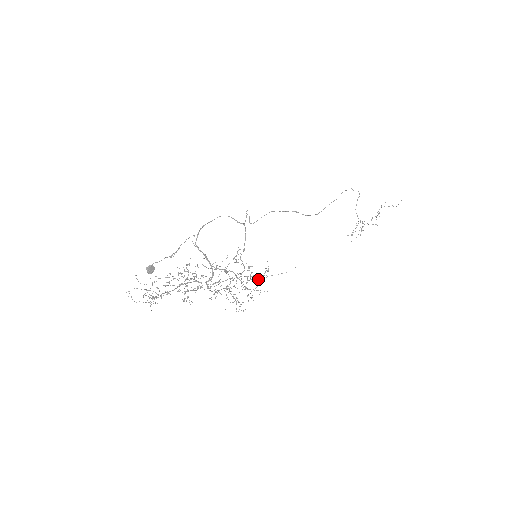
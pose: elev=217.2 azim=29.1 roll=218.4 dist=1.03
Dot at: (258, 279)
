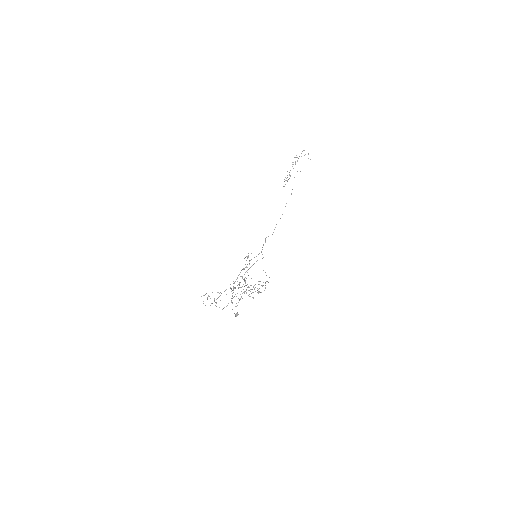
Dot at: (247, 256)
